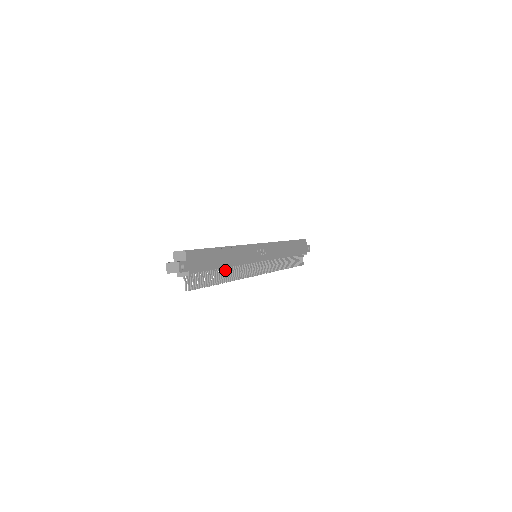
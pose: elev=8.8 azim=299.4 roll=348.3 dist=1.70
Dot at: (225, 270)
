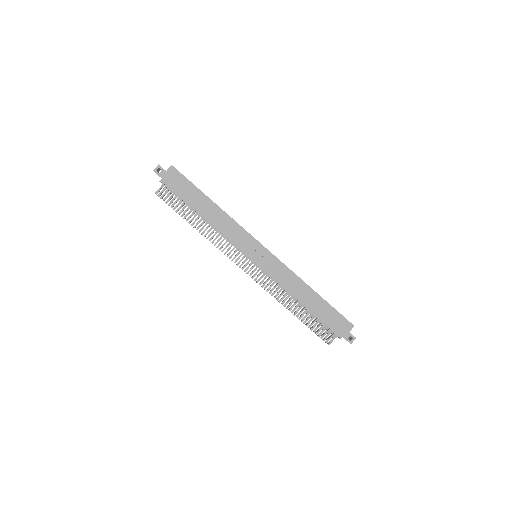
Dot at: (203, 221)
